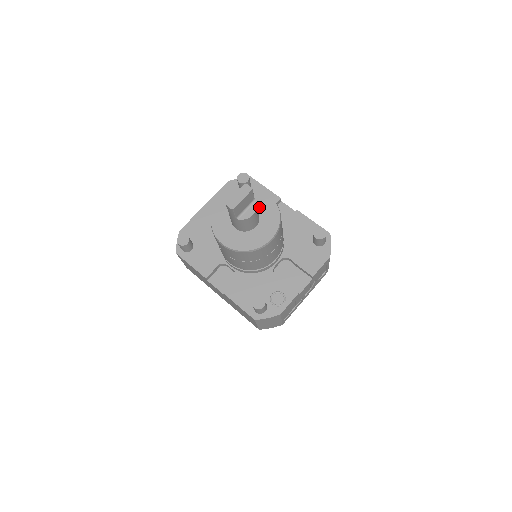
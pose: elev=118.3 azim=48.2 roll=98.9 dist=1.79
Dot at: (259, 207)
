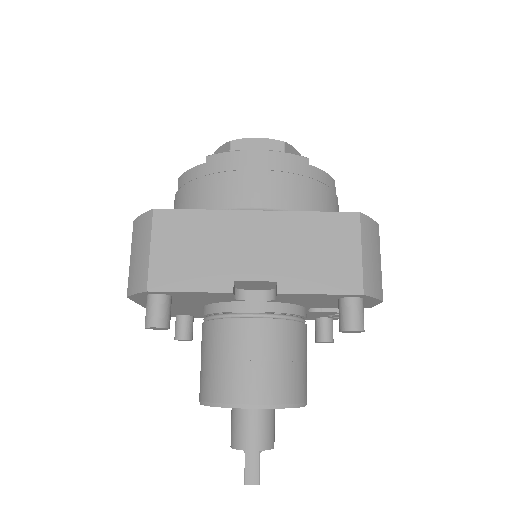
Dot at: occluded
